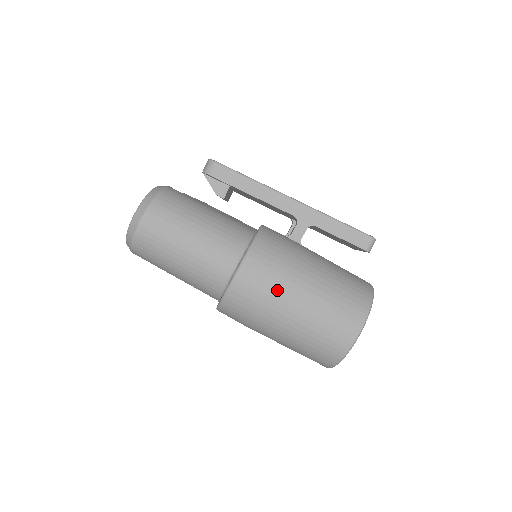
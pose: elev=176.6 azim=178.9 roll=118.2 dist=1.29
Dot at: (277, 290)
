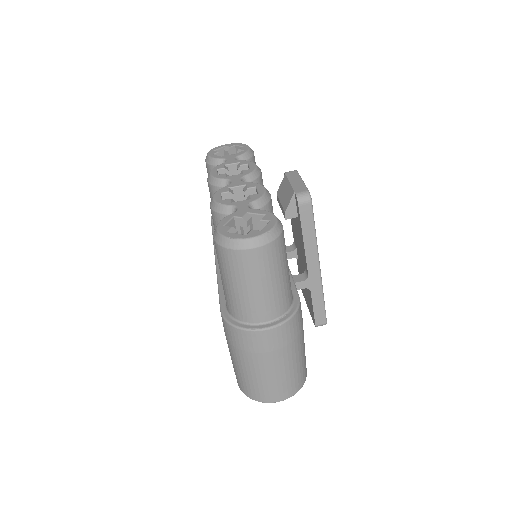
Dot at: (272, 355)
